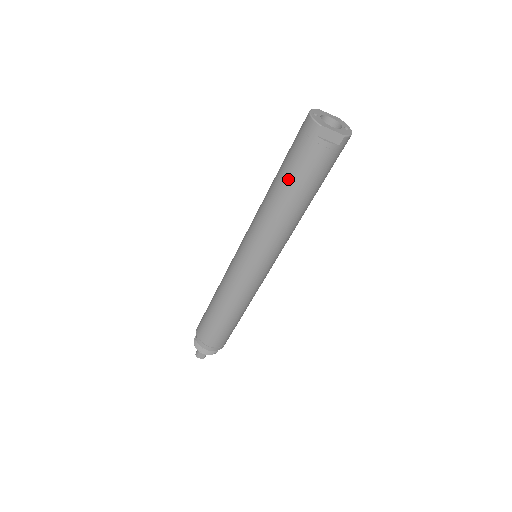
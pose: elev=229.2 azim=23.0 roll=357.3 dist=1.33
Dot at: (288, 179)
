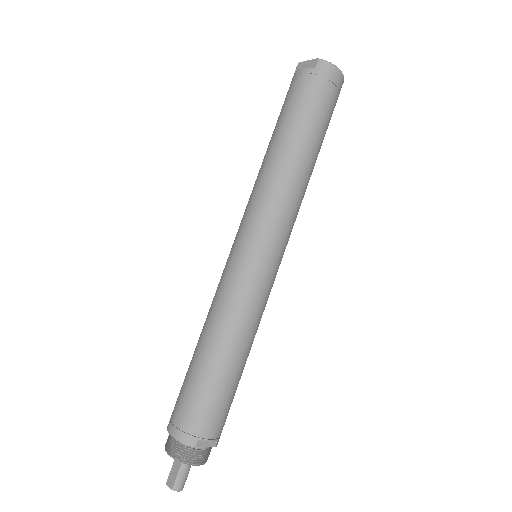
Dot at: (275, 126)
